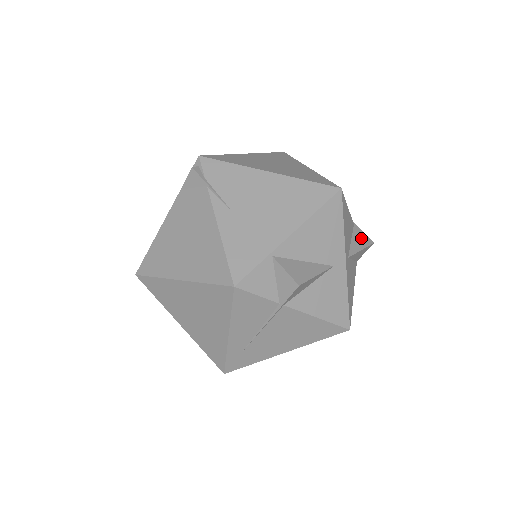
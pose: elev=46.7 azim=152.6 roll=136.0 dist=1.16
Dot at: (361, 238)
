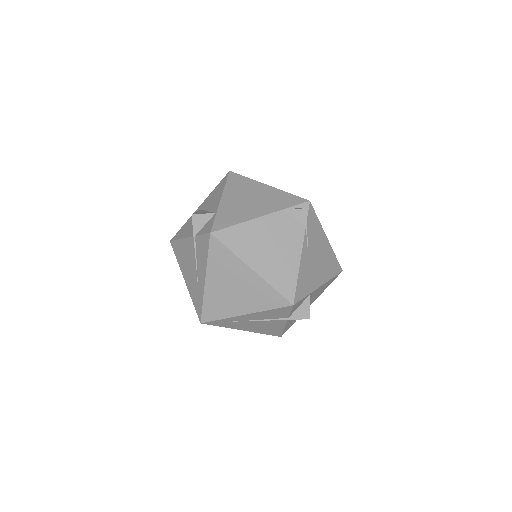
Dot at: occluded
